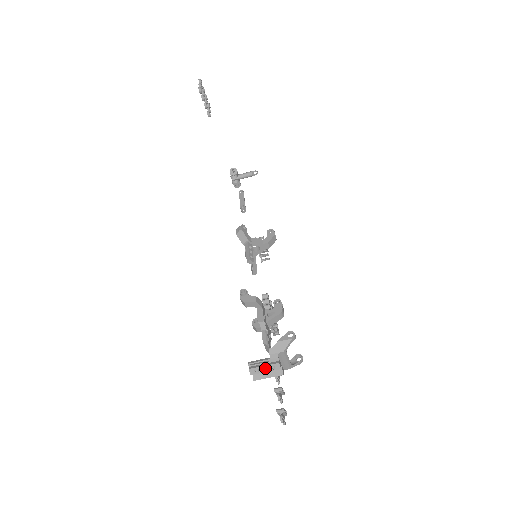
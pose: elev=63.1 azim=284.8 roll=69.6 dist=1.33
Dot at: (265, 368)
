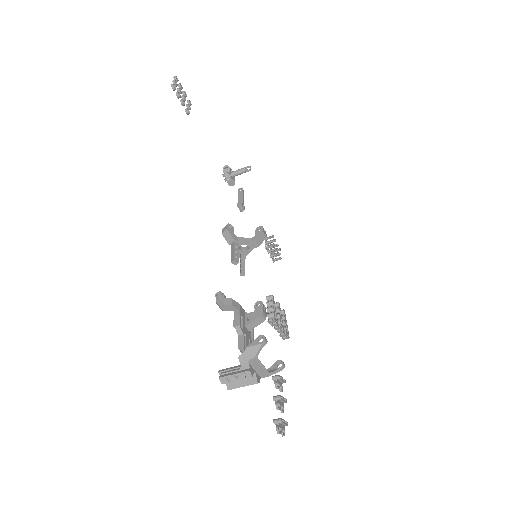
Dot at: (237, 376)
